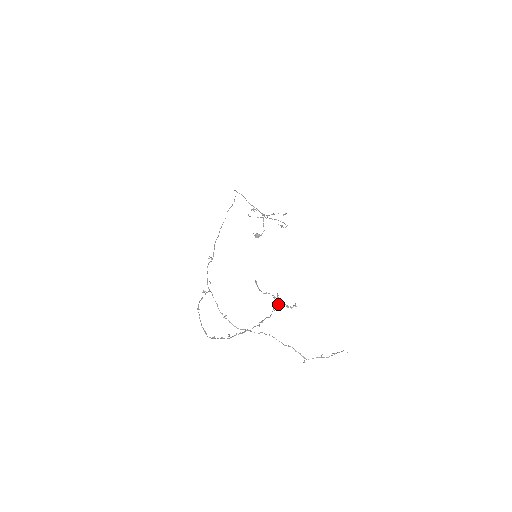
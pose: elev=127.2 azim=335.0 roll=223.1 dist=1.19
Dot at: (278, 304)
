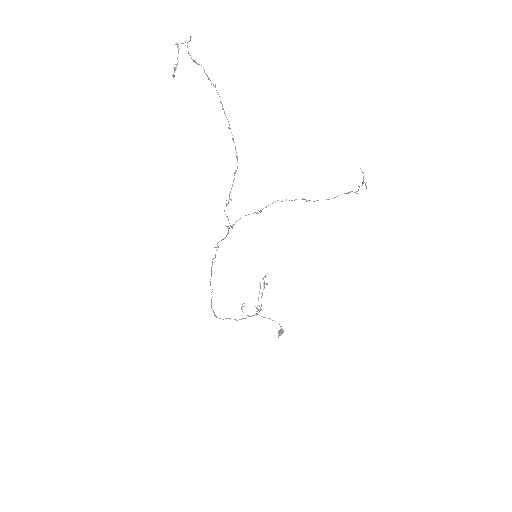
Dot at: occluded
